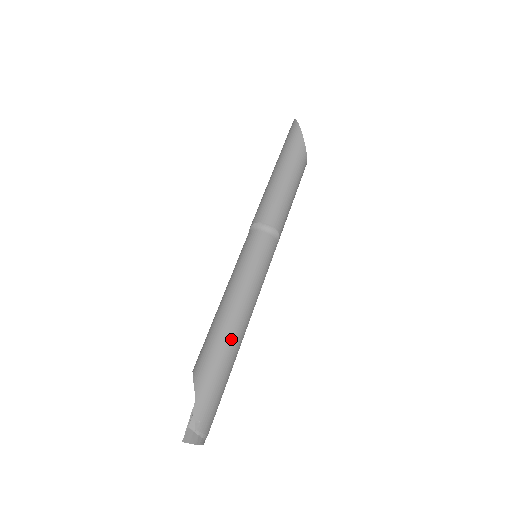
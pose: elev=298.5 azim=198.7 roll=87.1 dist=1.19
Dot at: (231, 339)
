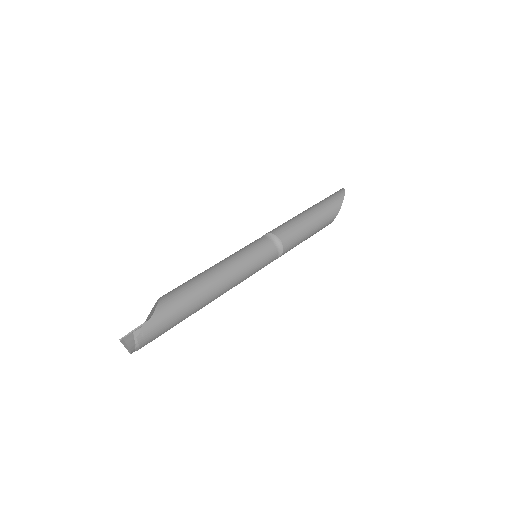
Dot at: (203, 297)
